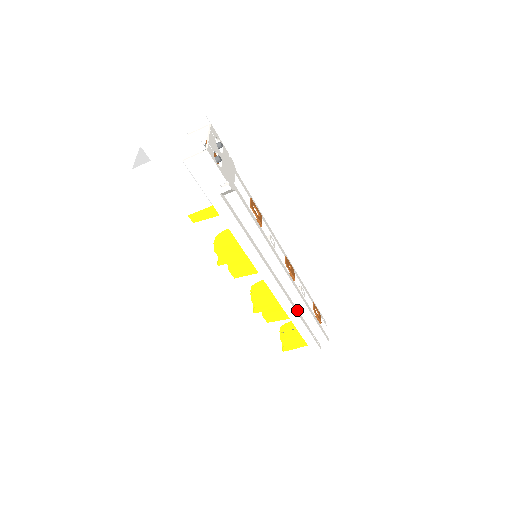
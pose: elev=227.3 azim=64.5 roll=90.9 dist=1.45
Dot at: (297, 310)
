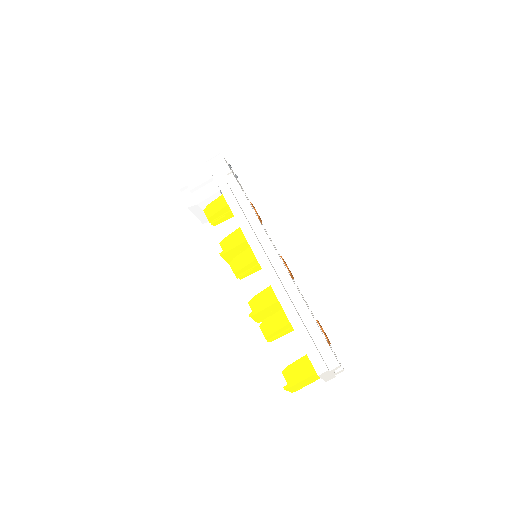
Dot at: (293, 304)
